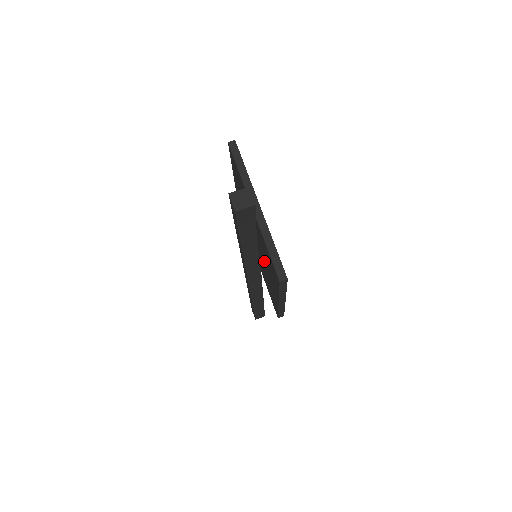
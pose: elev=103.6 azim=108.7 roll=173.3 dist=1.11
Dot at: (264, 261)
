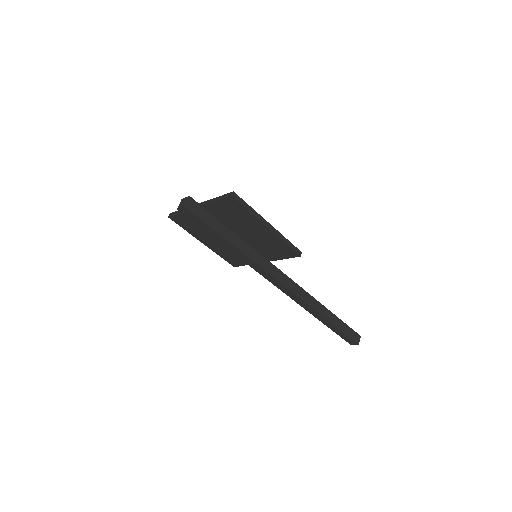
Dot at: (242, 230)
